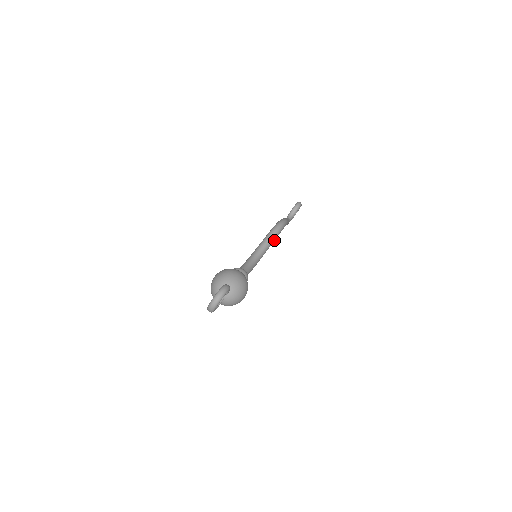
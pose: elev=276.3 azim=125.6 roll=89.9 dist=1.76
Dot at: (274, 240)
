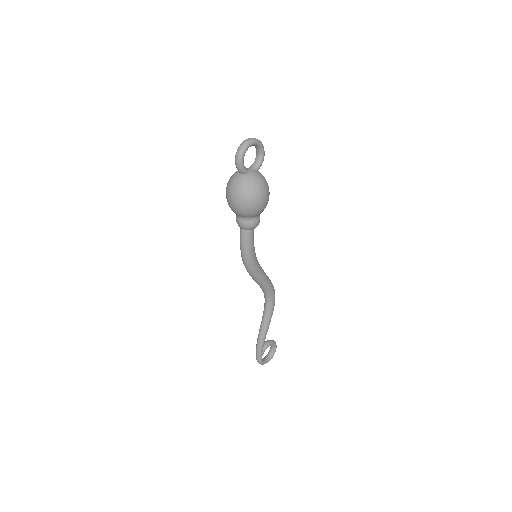
Dot at: (268, 283)
